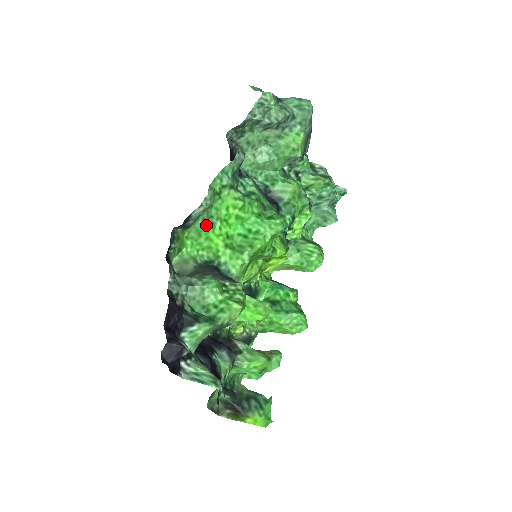
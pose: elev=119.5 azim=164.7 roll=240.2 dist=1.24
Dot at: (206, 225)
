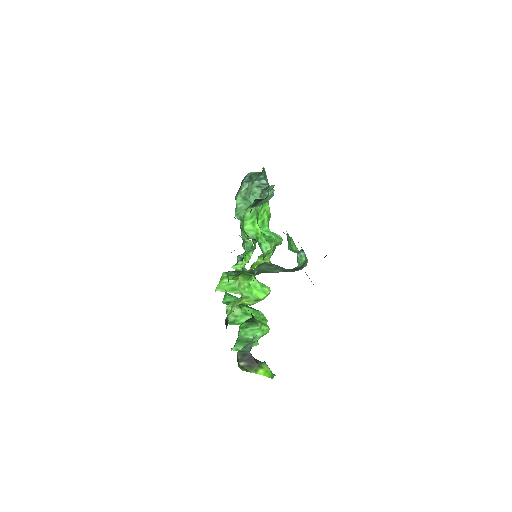
Dot at: occluded
